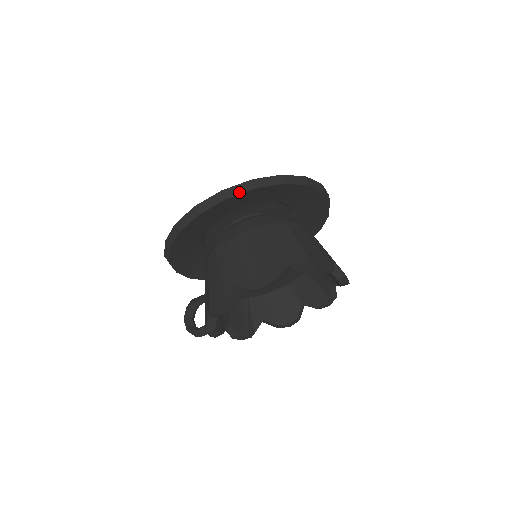
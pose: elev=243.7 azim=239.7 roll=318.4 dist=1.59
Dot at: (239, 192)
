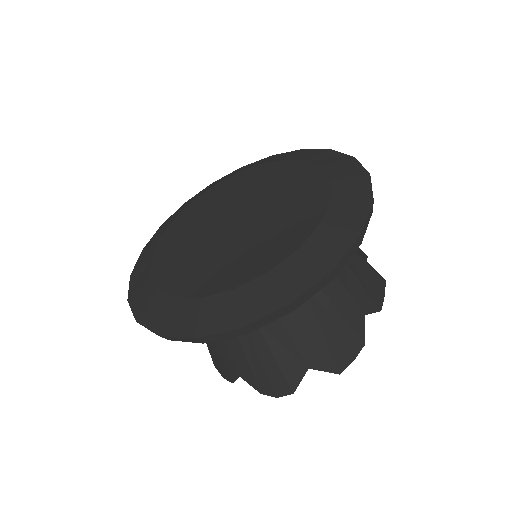
Dot at: (222, 338)
